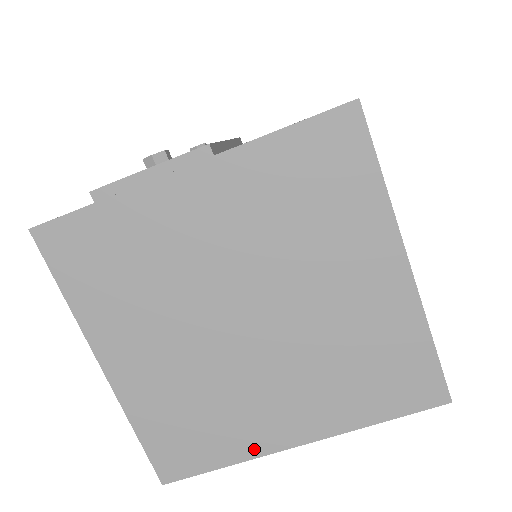
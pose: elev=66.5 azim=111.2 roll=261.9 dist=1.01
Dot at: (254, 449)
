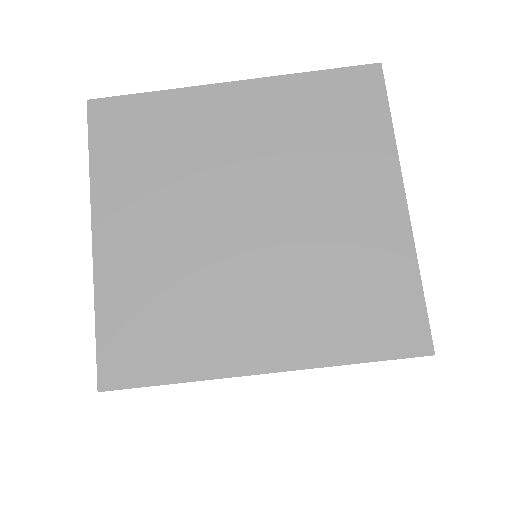
Dot at: (214, 366)
